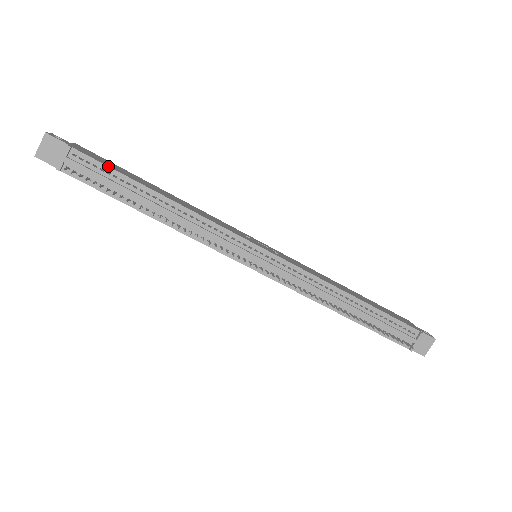
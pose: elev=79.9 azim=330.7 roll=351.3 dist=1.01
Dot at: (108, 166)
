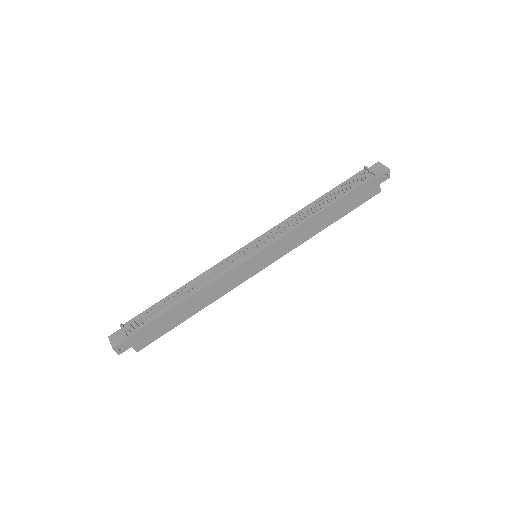
Dot at: (145, 310)
